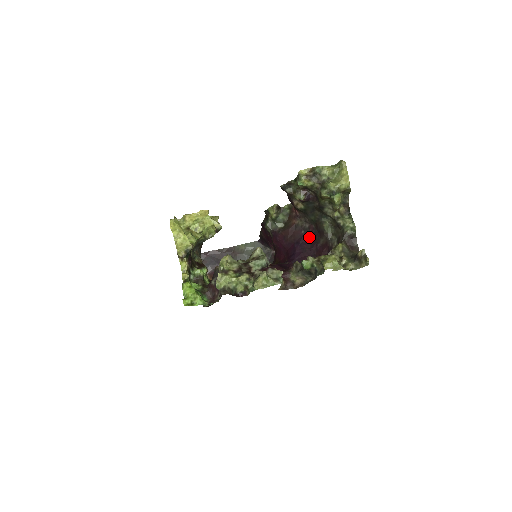
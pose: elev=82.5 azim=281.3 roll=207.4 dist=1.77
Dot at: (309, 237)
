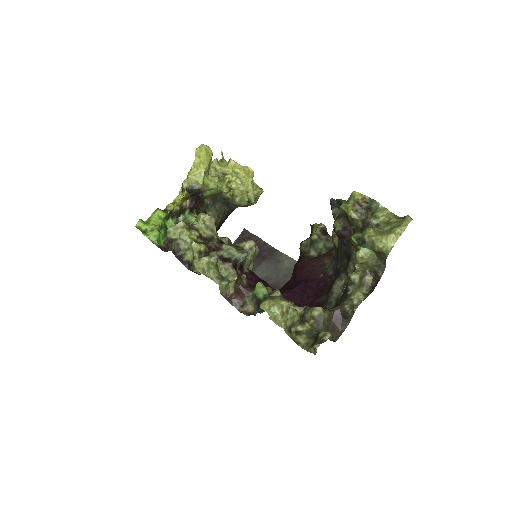
Dot at: (320, 285)
